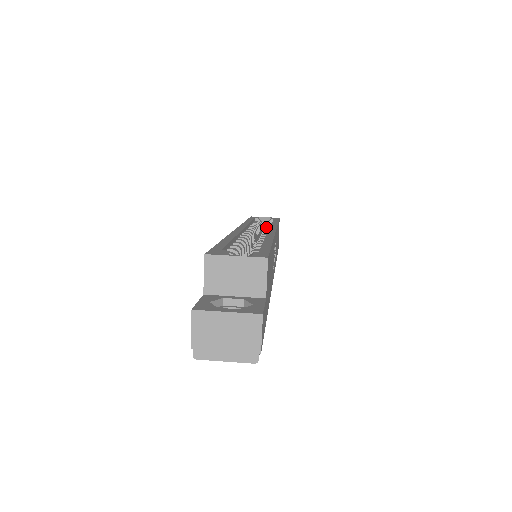
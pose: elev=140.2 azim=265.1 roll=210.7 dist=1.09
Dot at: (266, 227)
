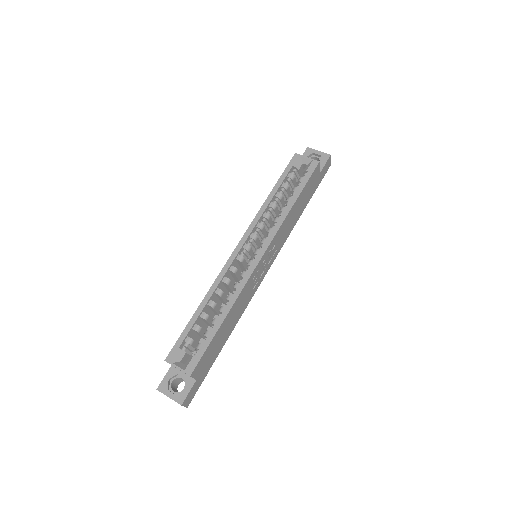
Dot at: (275, 219)
